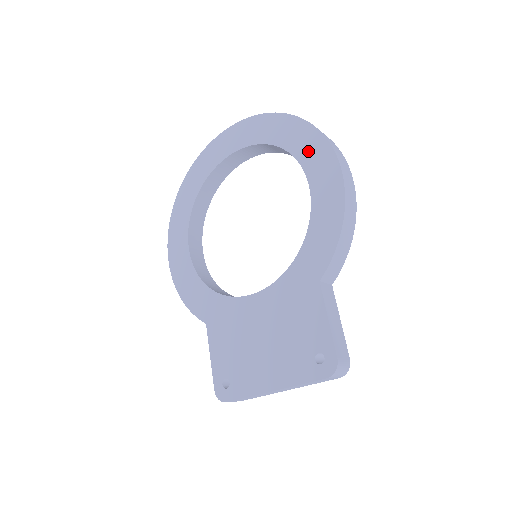
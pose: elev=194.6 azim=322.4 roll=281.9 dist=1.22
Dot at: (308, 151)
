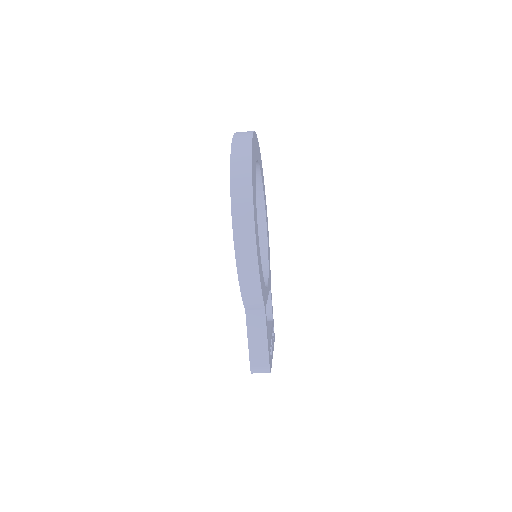
Dot at: occluded
